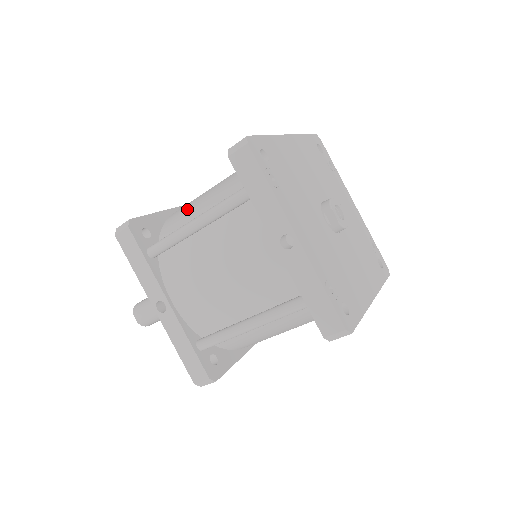
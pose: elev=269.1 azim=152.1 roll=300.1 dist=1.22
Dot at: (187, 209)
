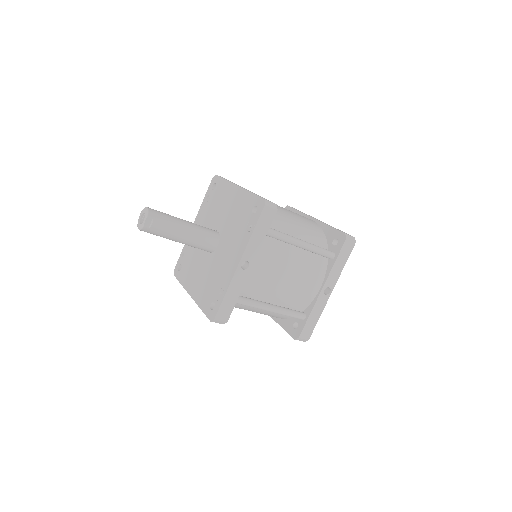
Dot at: (279, 216)
